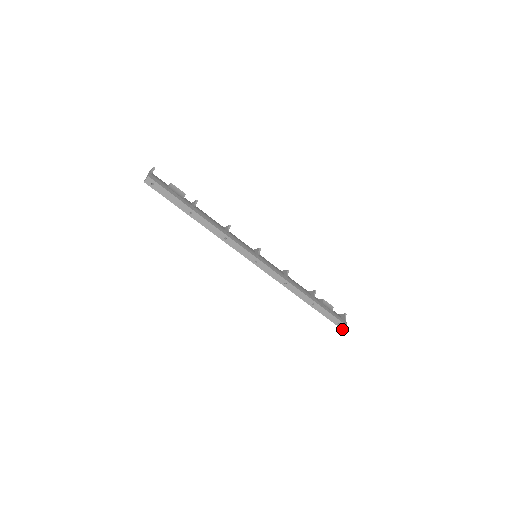
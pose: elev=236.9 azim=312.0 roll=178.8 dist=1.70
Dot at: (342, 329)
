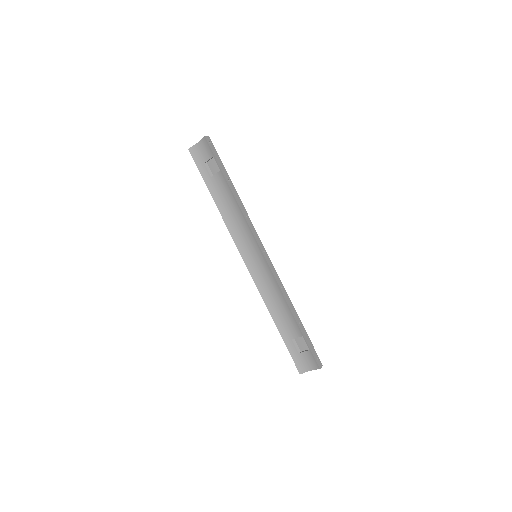
Dot at: (319, 368)
